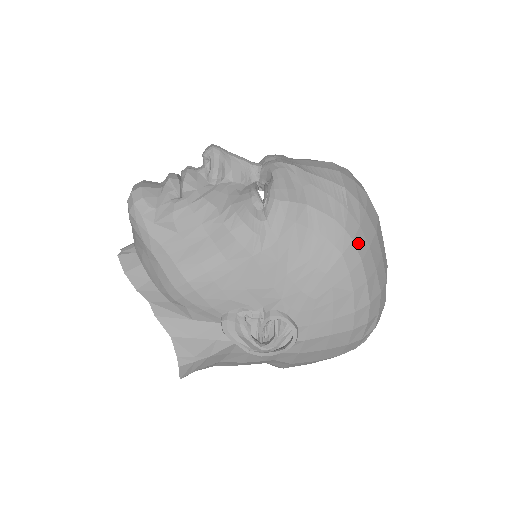
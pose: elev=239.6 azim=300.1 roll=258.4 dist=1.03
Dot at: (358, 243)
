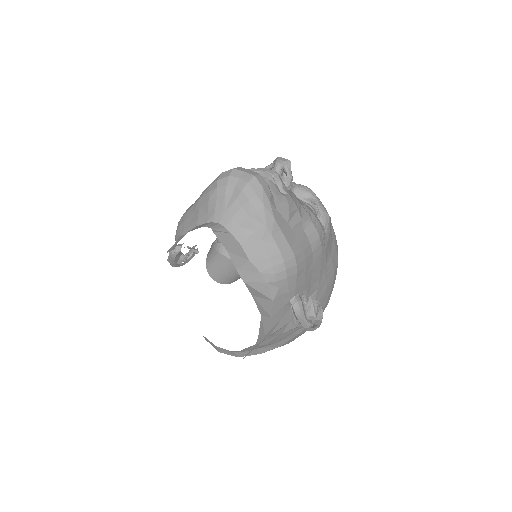
Dot at: occluded
